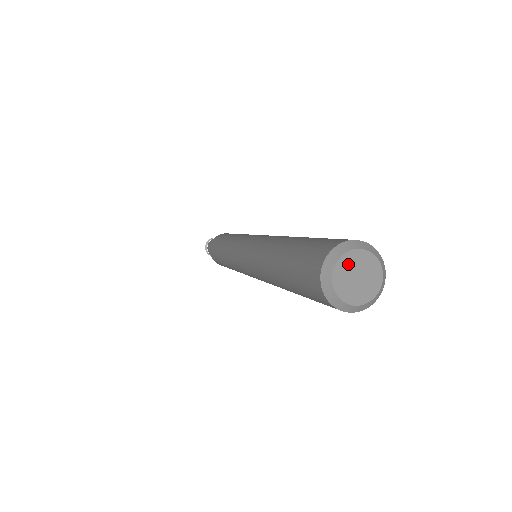
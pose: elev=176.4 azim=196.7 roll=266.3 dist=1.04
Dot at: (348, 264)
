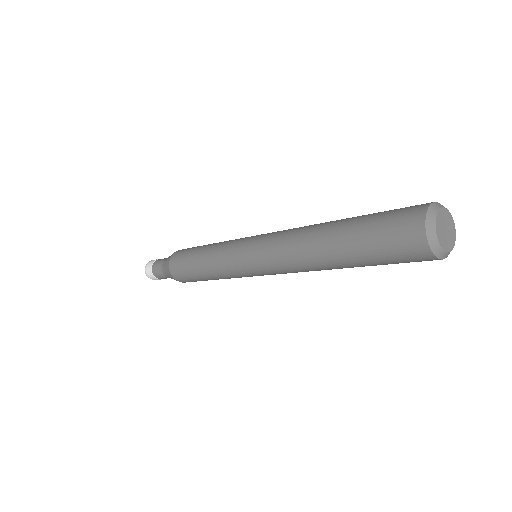
Dot at: (441, 219)
